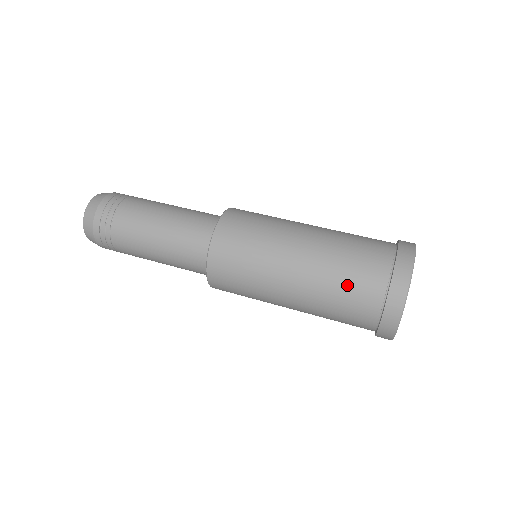
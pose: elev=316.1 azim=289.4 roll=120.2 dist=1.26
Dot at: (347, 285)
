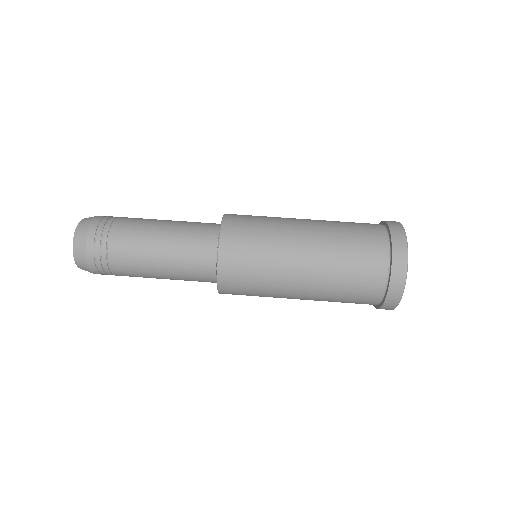
Dot at: (352, 280)
